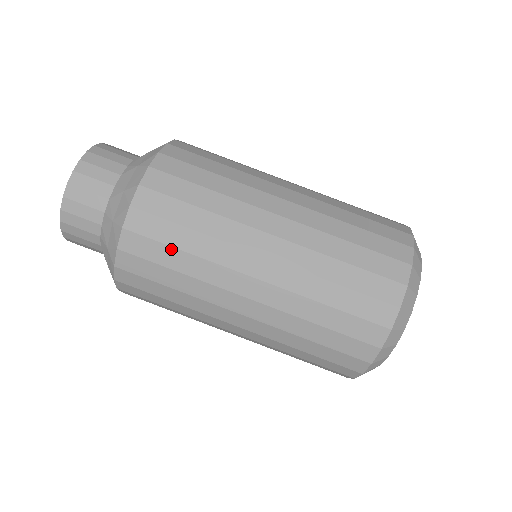
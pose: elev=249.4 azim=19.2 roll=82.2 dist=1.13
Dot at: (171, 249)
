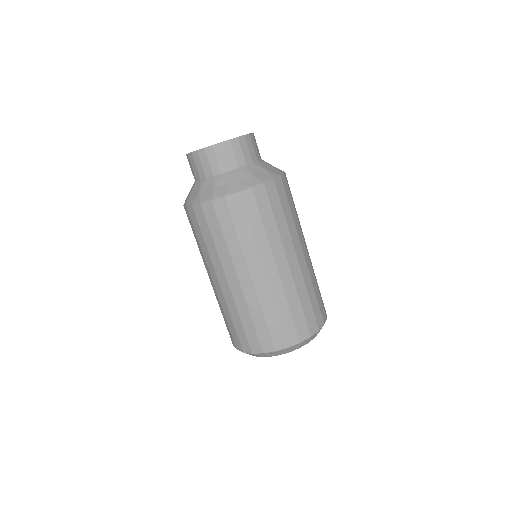
Dot at: (247, 223)
